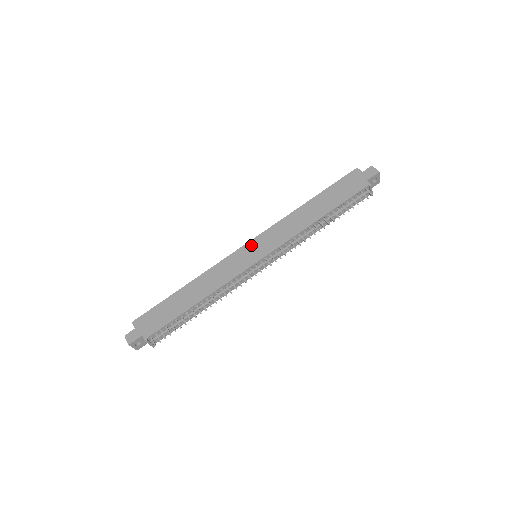
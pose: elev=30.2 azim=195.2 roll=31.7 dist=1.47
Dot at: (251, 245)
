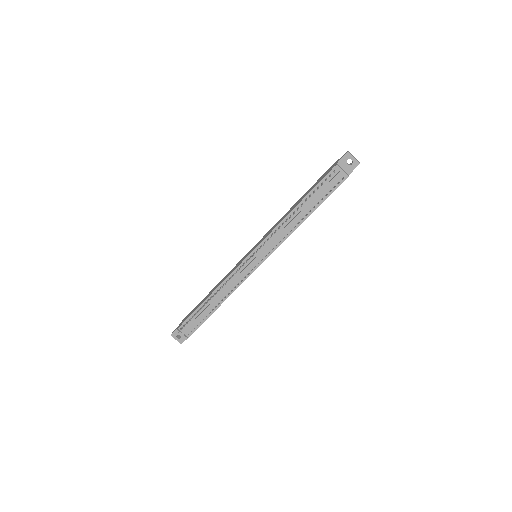
Dot at: occluded
